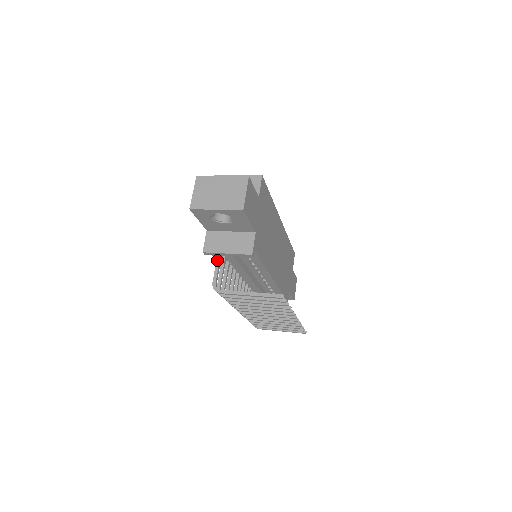
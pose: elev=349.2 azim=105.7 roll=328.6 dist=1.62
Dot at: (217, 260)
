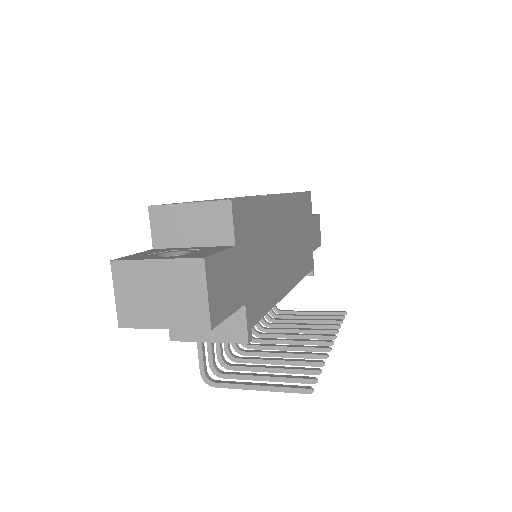
Dot at: occluded
